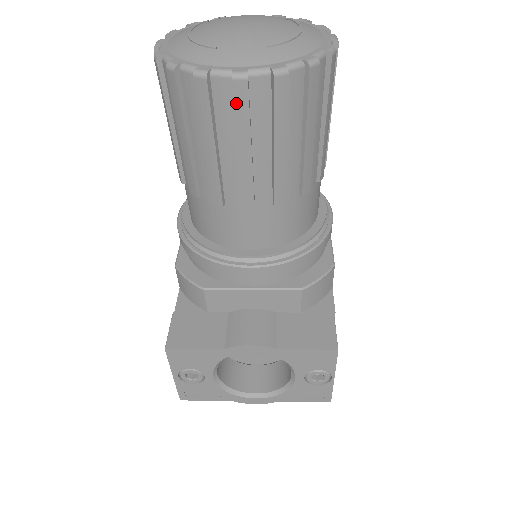
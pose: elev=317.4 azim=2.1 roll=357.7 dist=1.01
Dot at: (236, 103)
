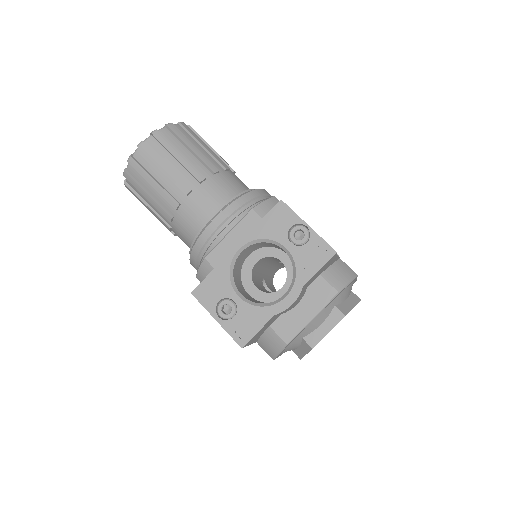
Dot at: (146, 153)
